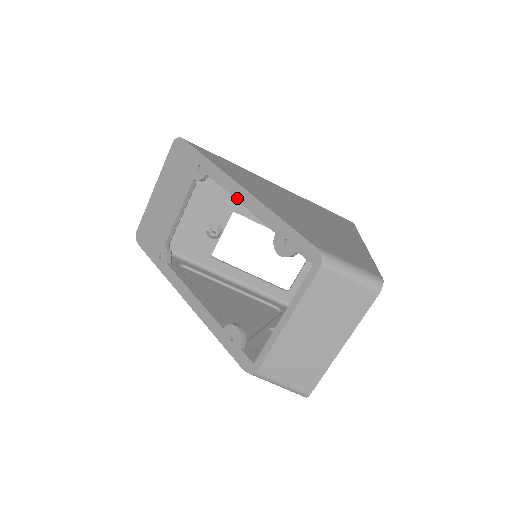
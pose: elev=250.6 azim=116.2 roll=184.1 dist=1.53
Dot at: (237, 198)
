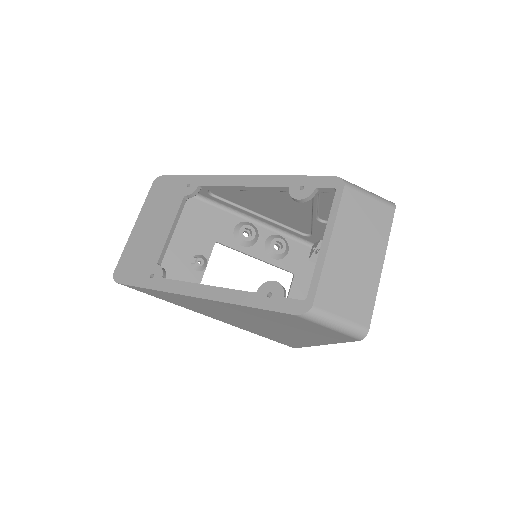
Dot at: (239, 185)
